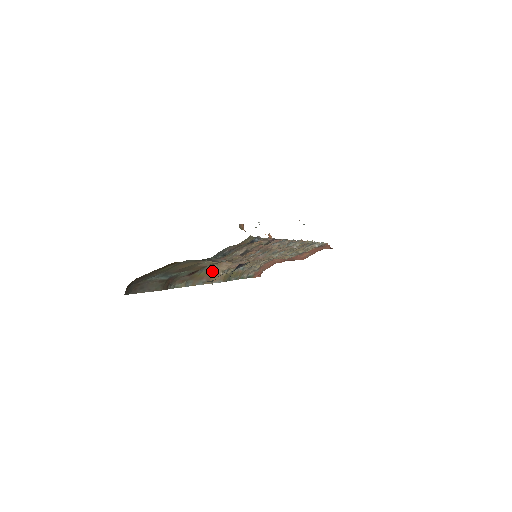
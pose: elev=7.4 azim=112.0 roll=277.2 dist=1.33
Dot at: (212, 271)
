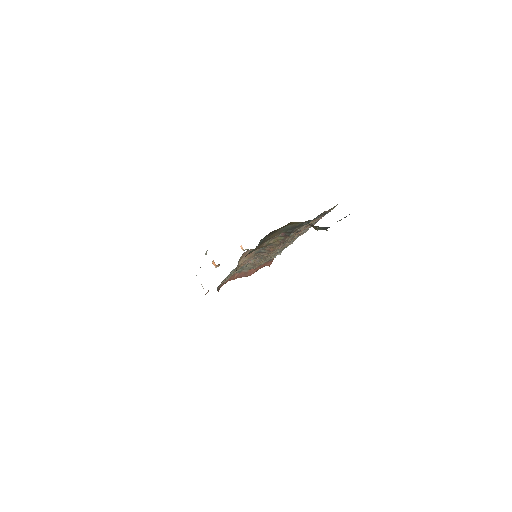
Dot at: occluded
